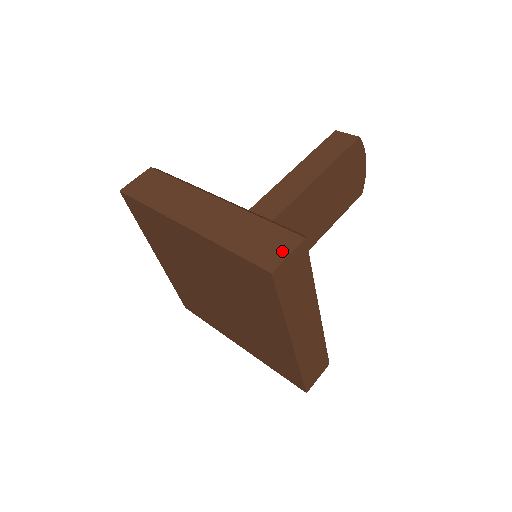
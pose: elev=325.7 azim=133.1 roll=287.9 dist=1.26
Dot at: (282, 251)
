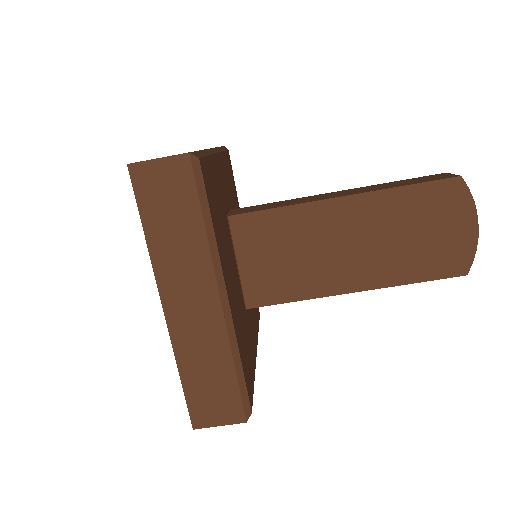
Dot at: occluded
